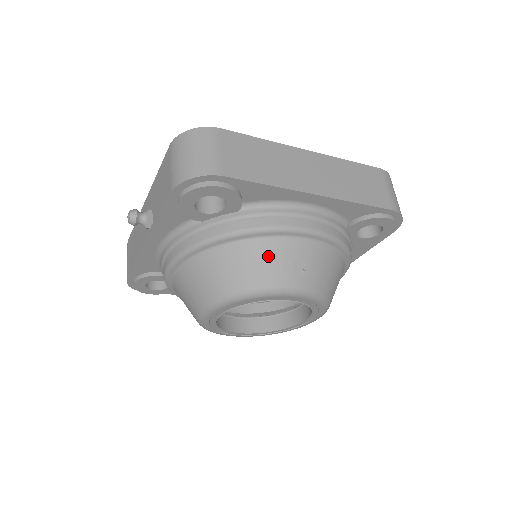
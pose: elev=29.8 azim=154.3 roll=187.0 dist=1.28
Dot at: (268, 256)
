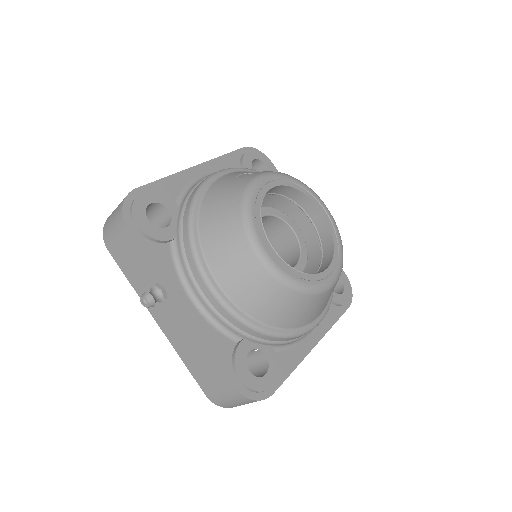
Dot at: (222, 188)
